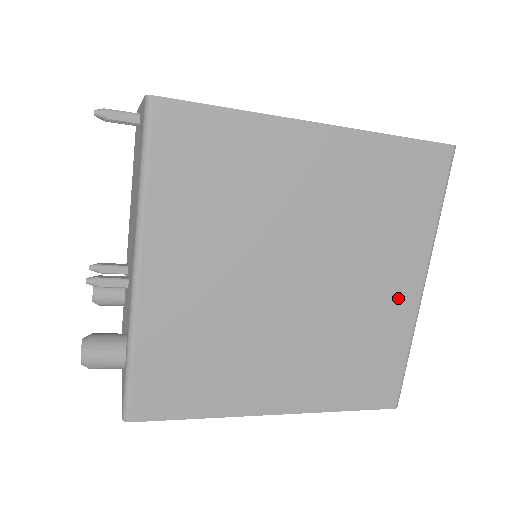
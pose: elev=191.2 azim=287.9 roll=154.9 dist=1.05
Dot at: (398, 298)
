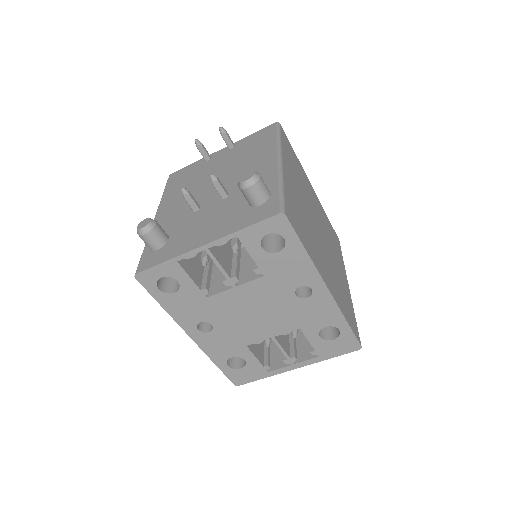
Dot at: (345, 282)
